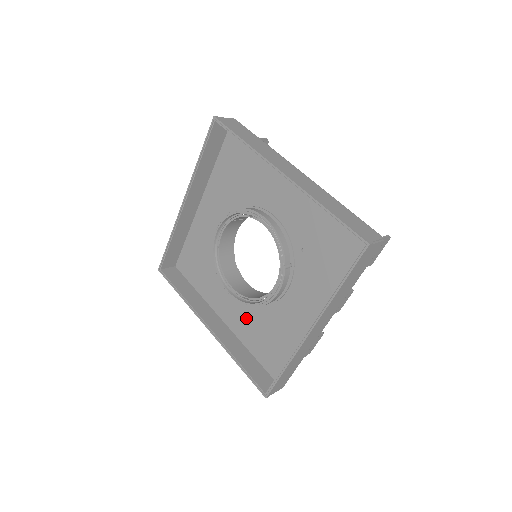
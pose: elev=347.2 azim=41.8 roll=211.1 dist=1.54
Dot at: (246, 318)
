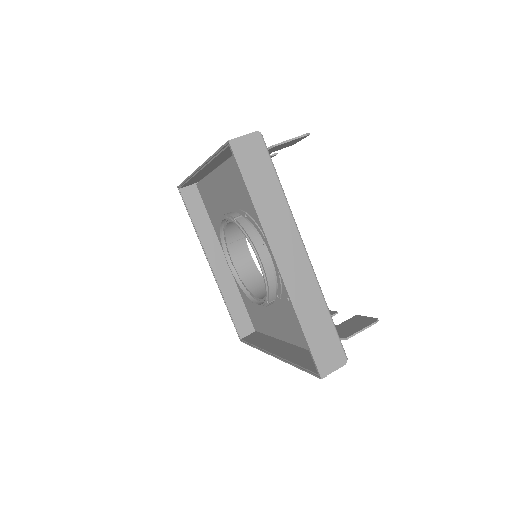
Dot at: occluded
